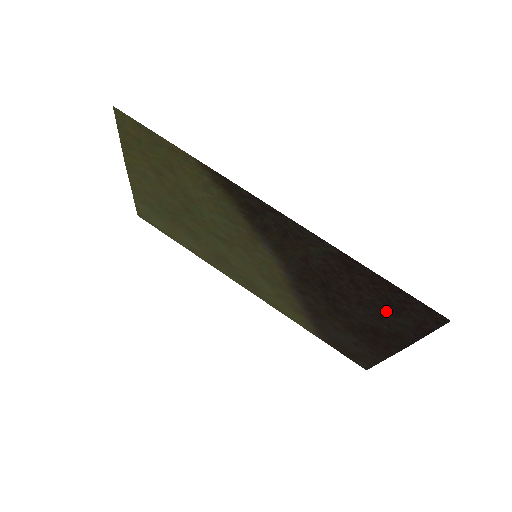
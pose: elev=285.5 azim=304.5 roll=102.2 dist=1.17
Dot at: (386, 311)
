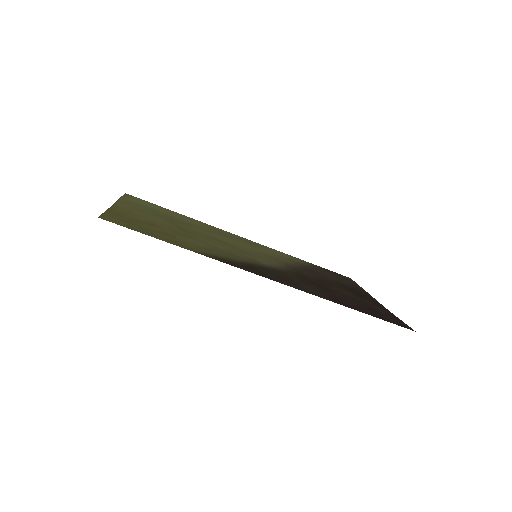
Dot at: (368, 306)
